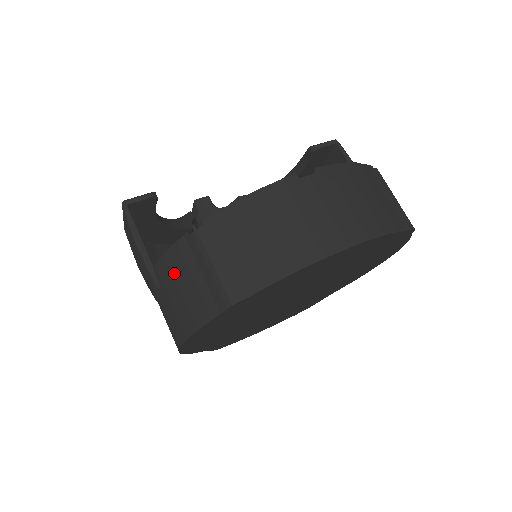
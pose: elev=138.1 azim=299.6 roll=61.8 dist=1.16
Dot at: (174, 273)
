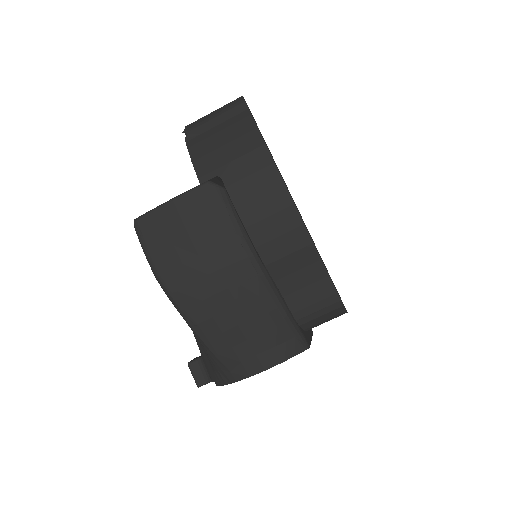
Dot at: (209, 151)
